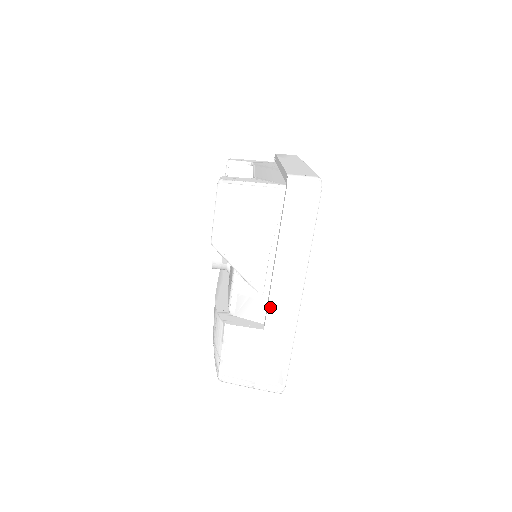
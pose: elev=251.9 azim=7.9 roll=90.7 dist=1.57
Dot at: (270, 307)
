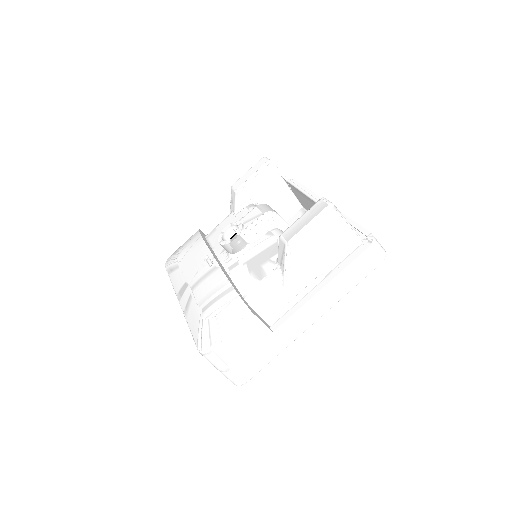
Dot at: (291, 318)
